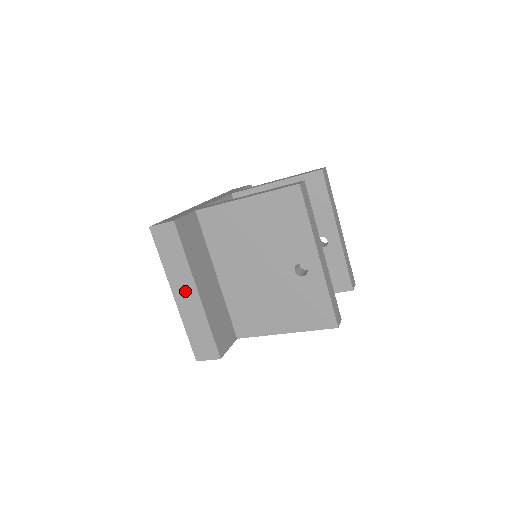
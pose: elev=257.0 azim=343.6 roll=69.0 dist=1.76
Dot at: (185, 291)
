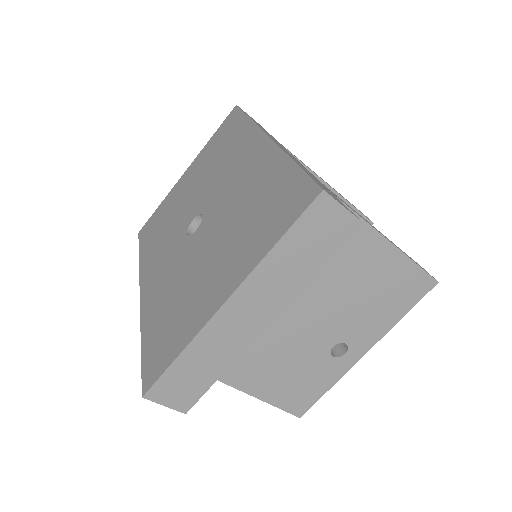
Dot at: (253, 310)
